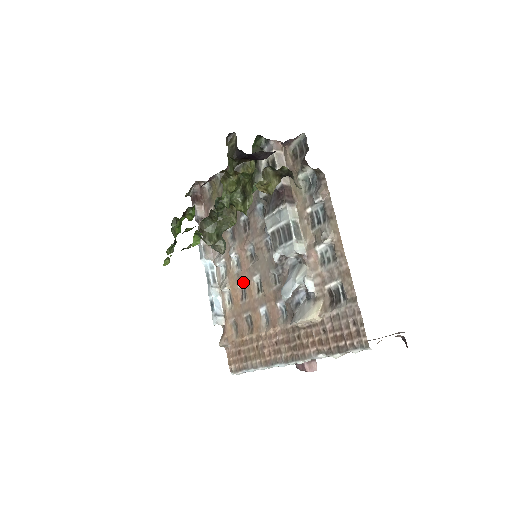
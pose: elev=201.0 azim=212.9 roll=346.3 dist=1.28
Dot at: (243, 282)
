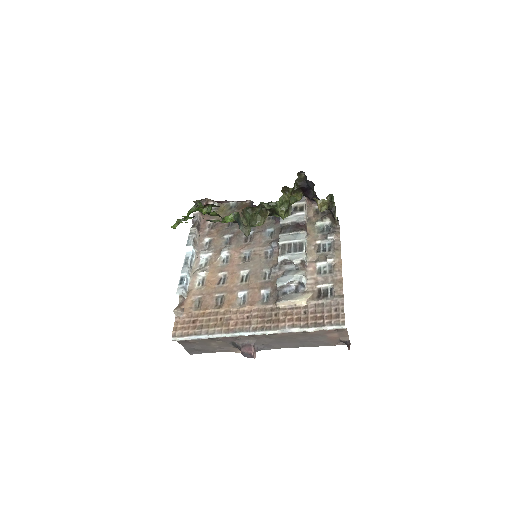
Dot at: (227, 272)
